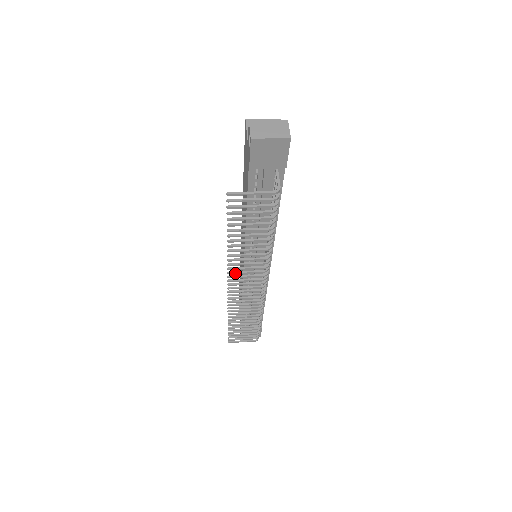
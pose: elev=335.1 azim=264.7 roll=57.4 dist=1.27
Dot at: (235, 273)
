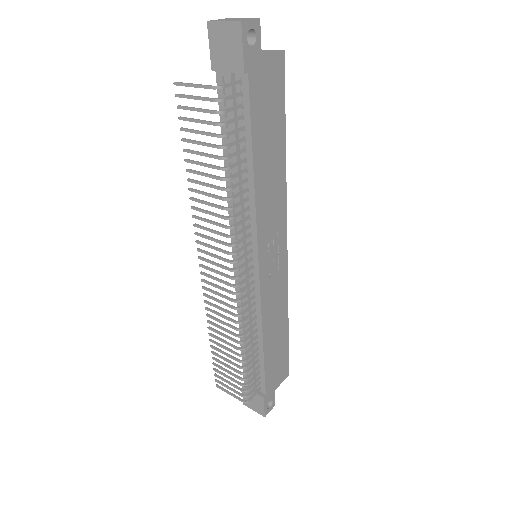
Dot at: (201, 235)
